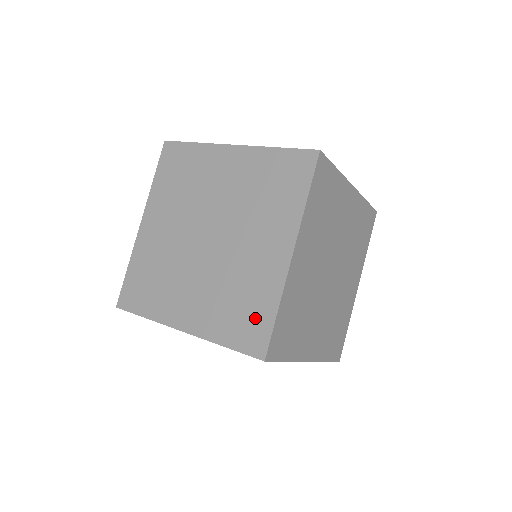
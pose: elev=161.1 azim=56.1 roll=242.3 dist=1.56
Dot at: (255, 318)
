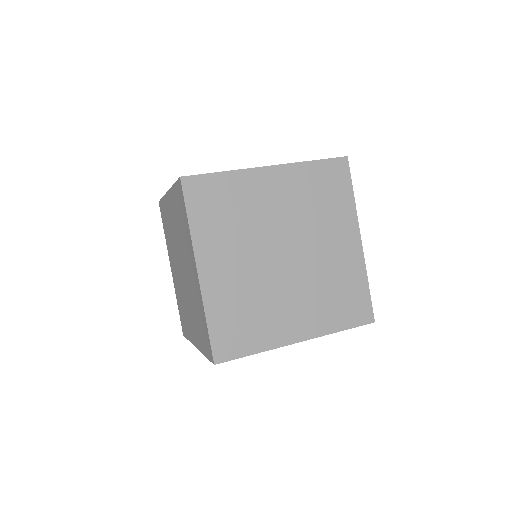
Dot at: (204, 330)
